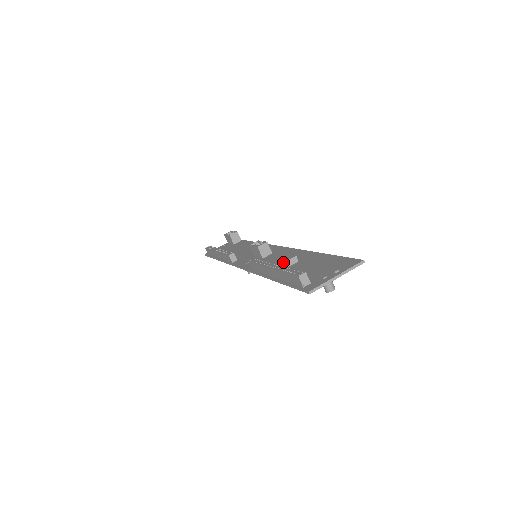
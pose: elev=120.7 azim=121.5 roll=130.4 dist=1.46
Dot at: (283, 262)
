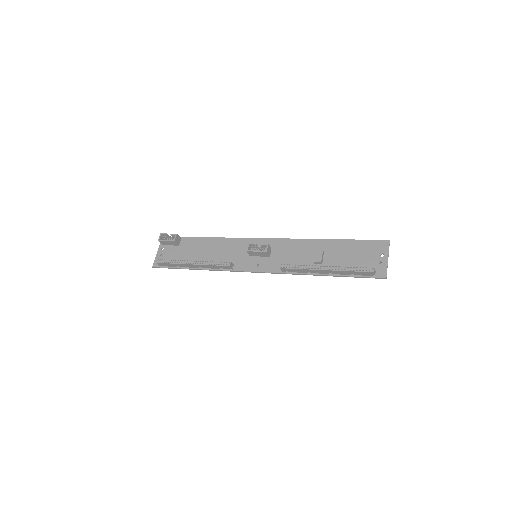
Dot at: (321, 260)
